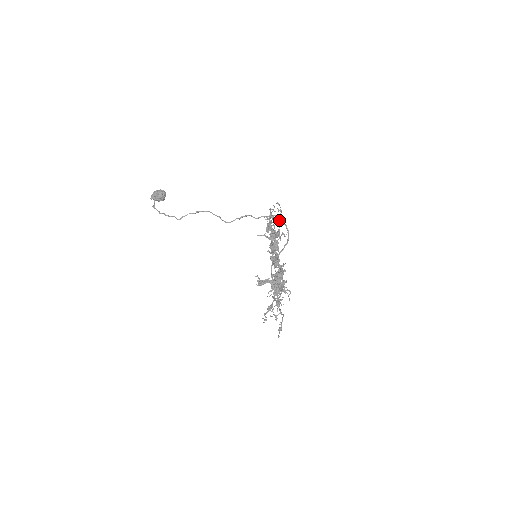
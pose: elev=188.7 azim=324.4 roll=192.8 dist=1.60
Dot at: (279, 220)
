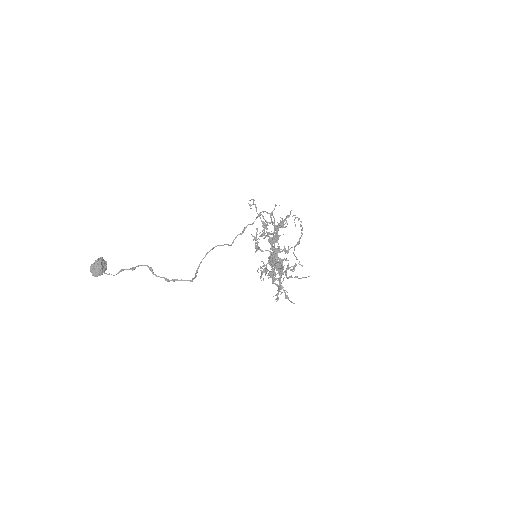
Dot at: occluded
